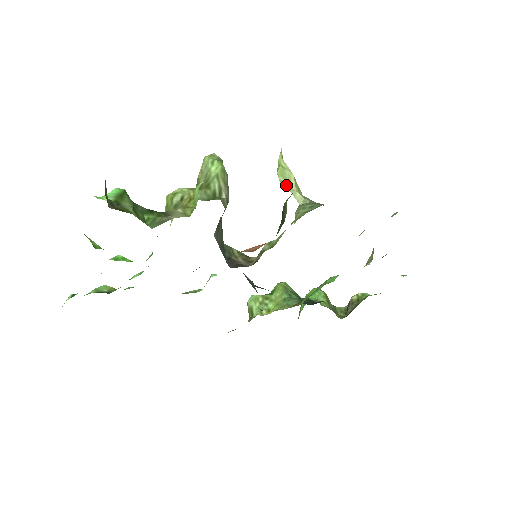
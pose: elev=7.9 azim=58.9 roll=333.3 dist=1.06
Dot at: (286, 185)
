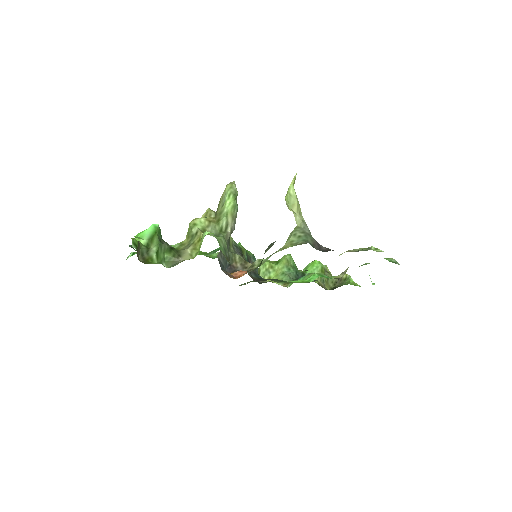
Dot at: (290, 208)
